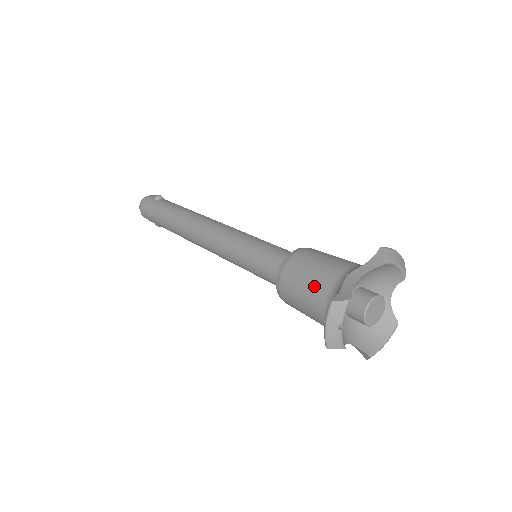
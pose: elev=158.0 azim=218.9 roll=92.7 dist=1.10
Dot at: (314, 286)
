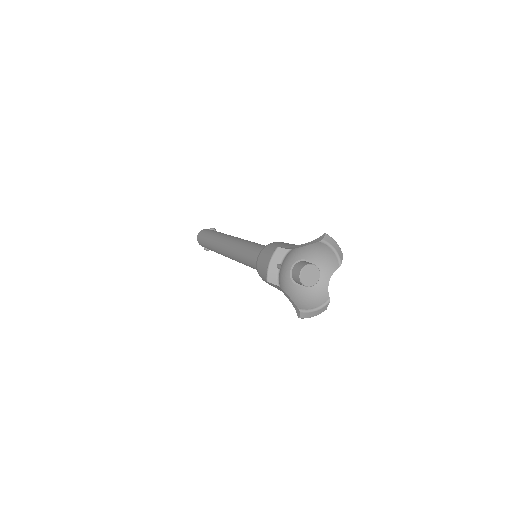
Dot at: occluded
